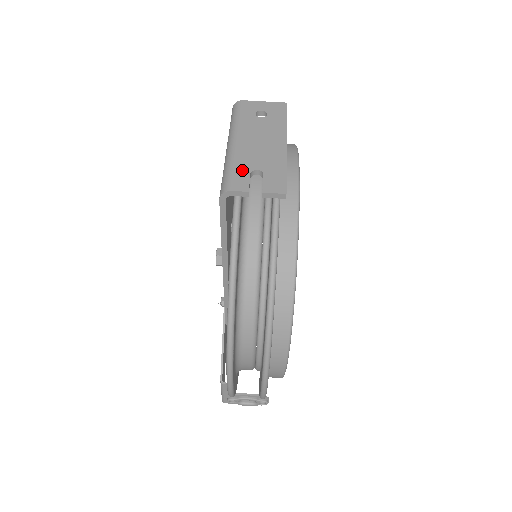
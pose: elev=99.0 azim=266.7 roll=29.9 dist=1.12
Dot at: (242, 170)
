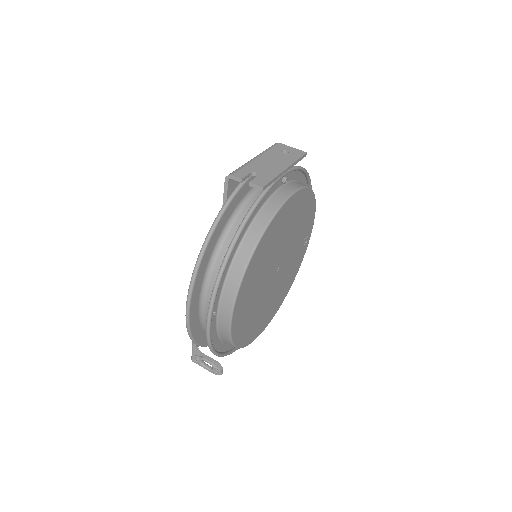
Dot at: (247, 170)
